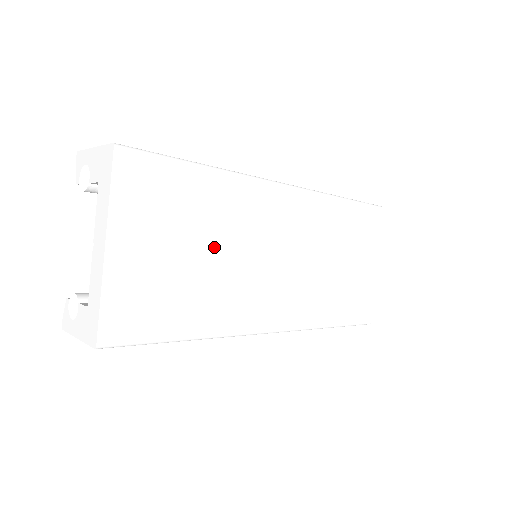
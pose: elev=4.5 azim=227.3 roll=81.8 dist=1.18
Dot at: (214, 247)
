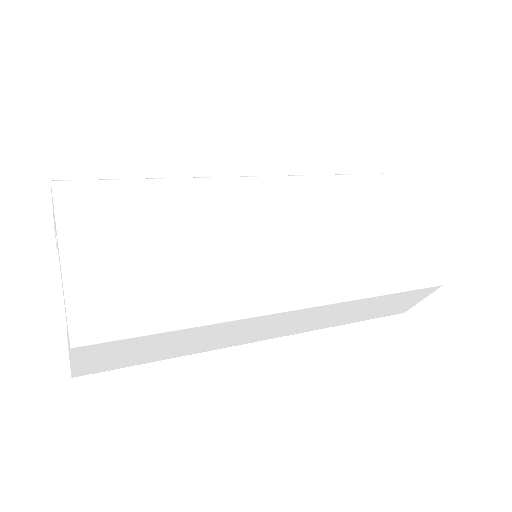
Dot at: (182, 239)
